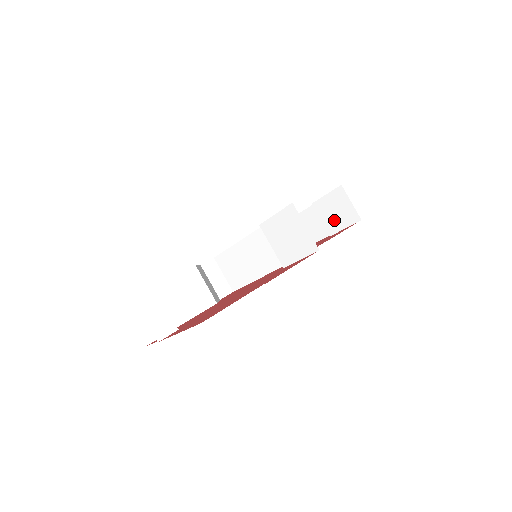
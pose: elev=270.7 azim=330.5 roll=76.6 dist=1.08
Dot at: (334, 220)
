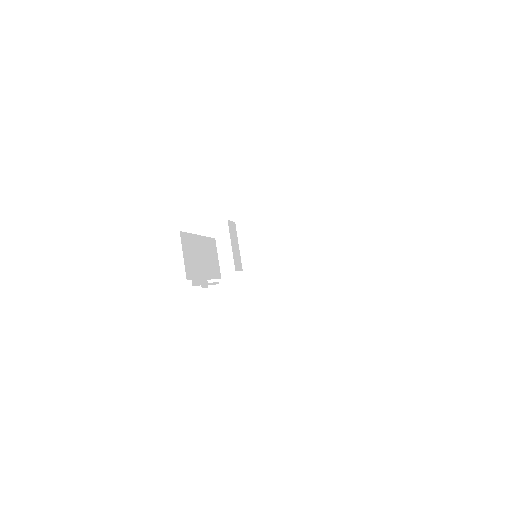
Dot at: occluded
